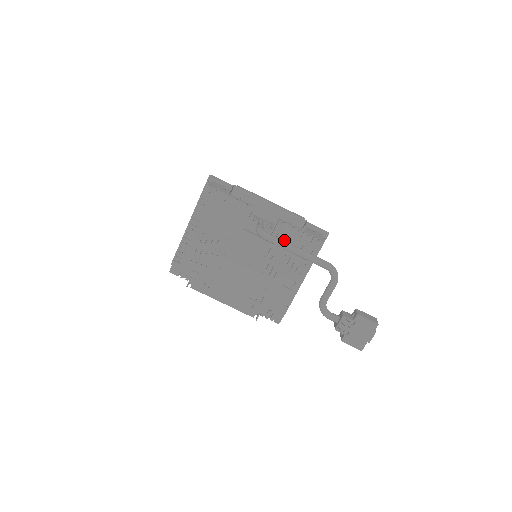
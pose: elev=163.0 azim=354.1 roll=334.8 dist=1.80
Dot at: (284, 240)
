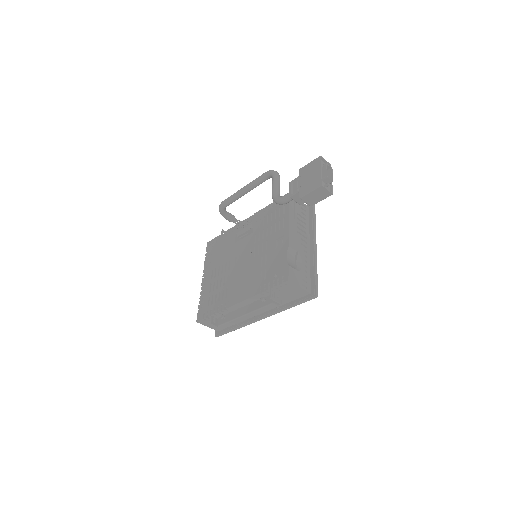
Dot at: (263, 220)
